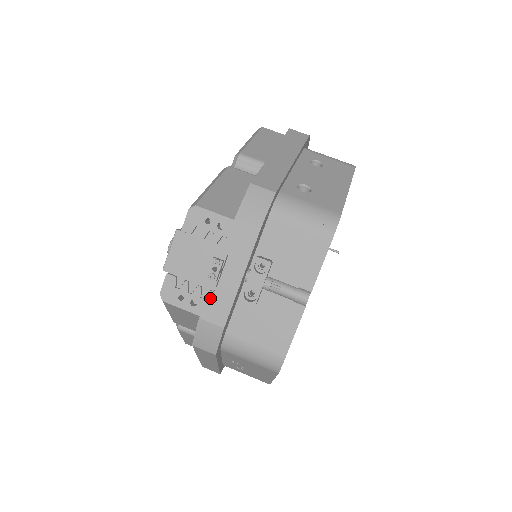
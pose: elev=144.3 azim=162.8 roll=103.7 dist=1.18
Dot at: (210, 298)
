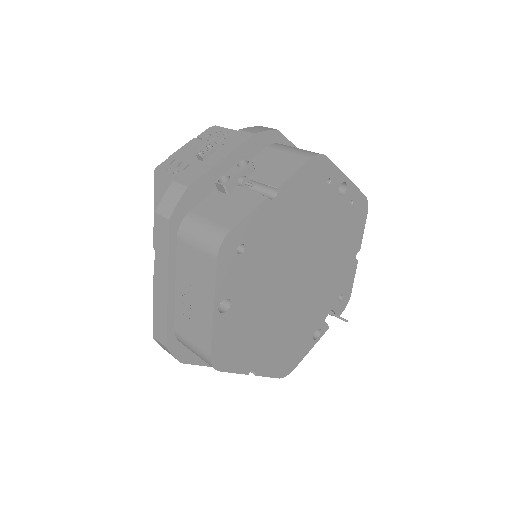
Dot at: (190, 170)
